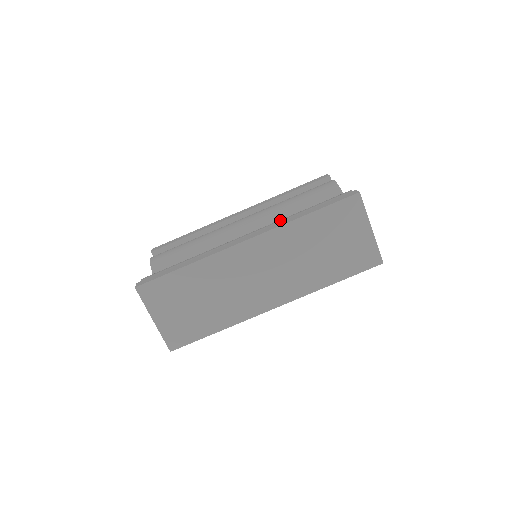
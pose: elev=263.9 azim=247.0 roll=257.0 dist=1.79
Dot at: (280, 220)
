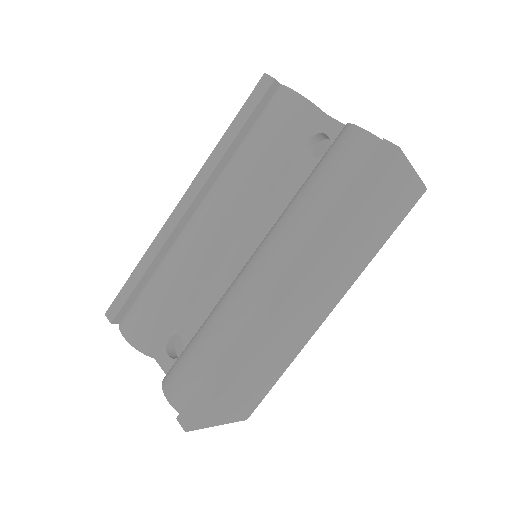
Dot at: (291, 228)
